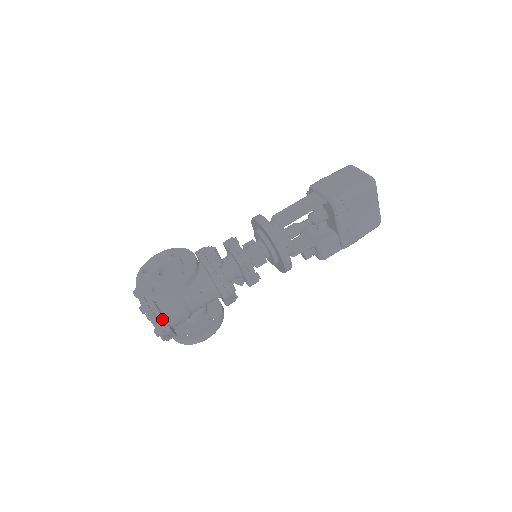
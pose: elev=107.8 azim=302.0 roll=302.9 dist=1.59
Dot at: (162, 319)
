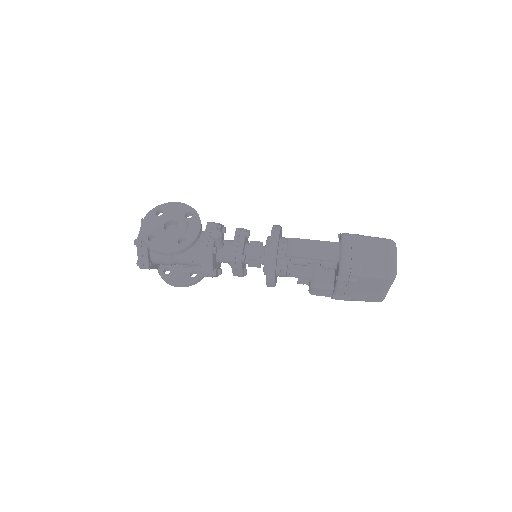
Dot at: (147, 259)
